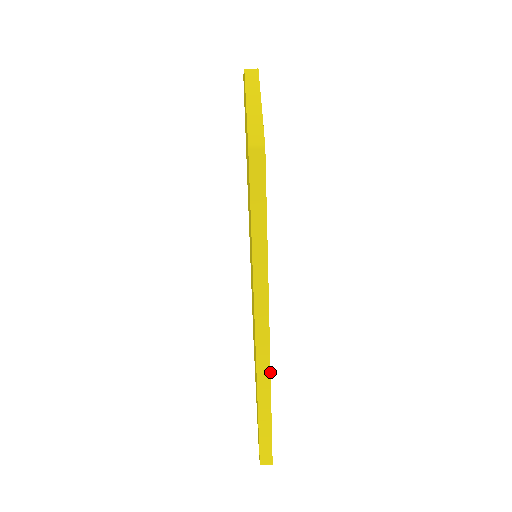
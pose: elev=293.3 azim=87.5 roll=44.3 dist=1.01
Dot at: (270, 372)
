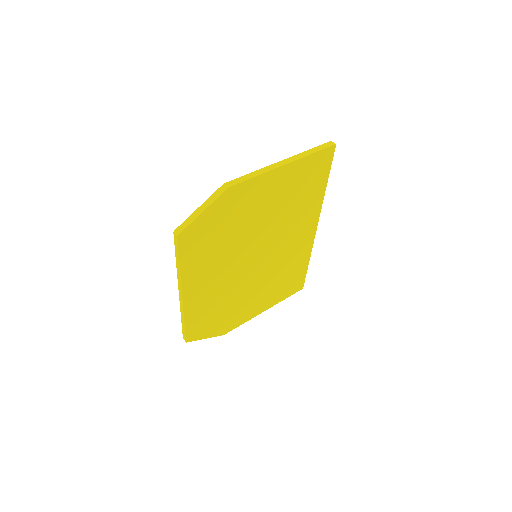
Dot at: (183, 311)
